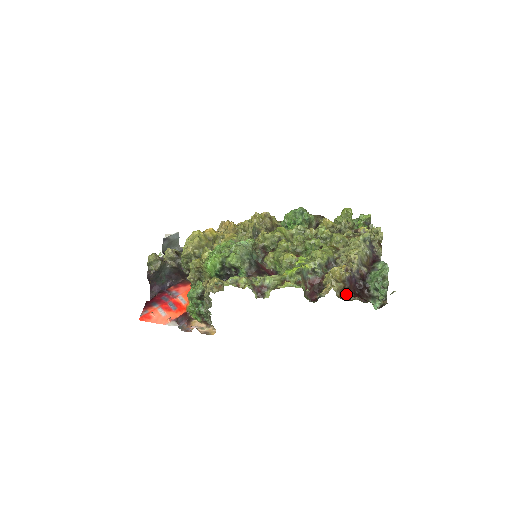
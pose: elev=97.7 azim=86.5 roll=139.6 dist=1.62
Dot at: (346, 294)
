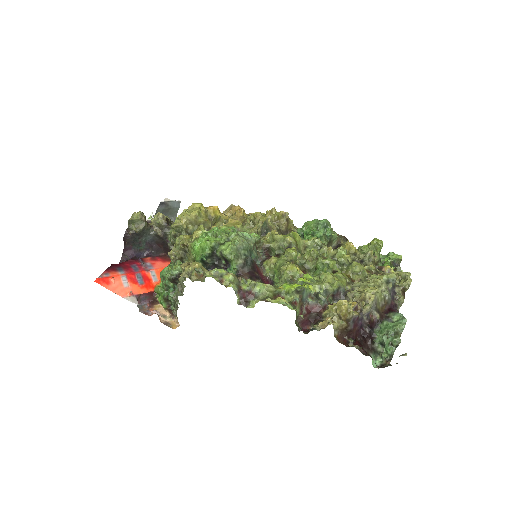
Dot at: (345, 337)
